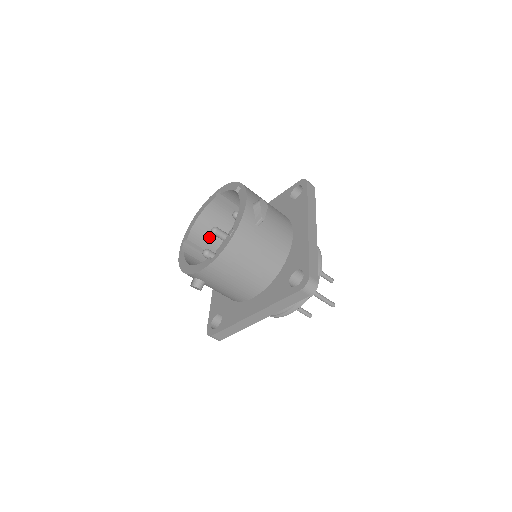
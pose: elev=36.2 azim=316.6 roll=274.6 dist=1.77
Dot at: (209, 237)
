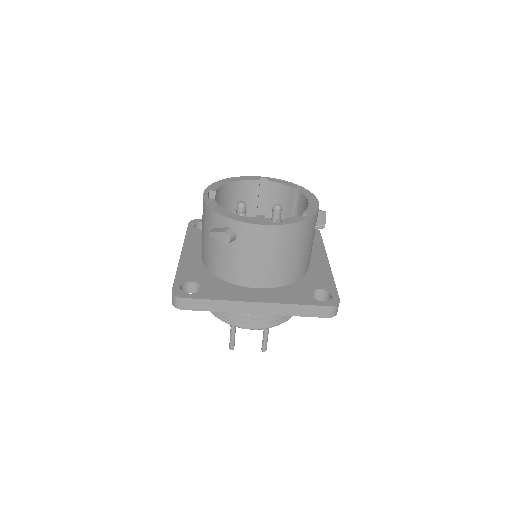
Dot at: (222, 207)
